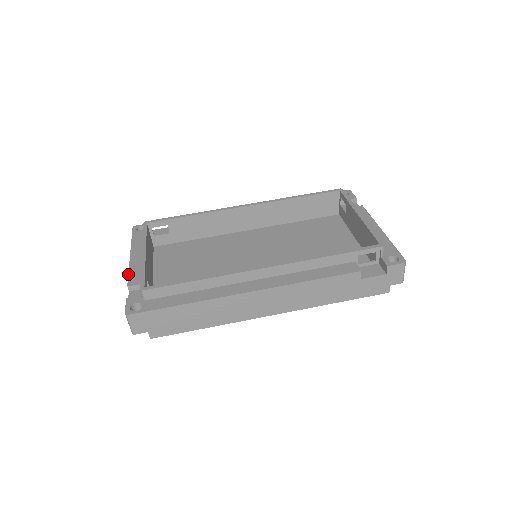
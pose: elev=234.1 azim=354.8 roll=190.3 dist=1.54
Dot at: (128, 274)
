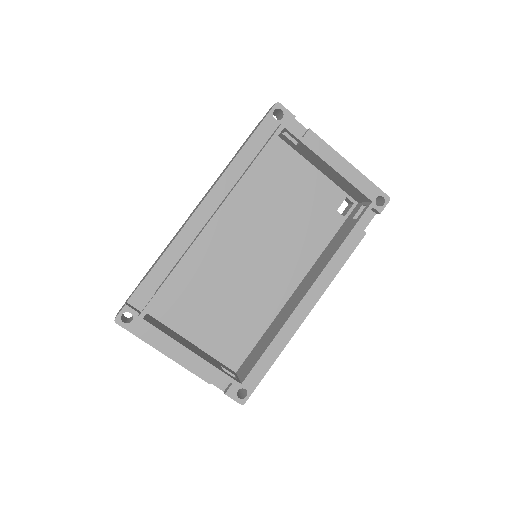
Dot at: occluded
